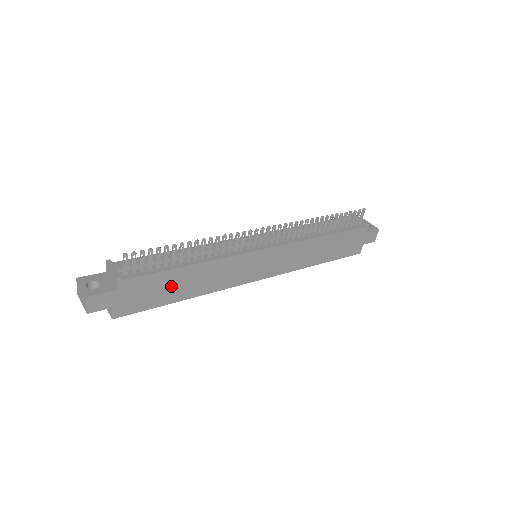
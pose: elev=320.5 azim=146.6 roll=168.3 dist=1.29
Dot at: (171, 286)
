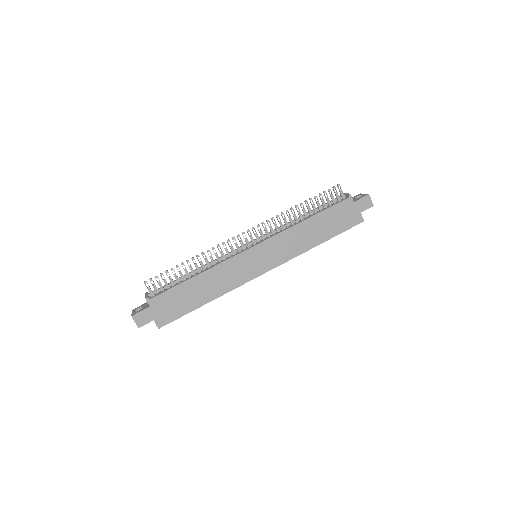
Dot at: (189, 295)
